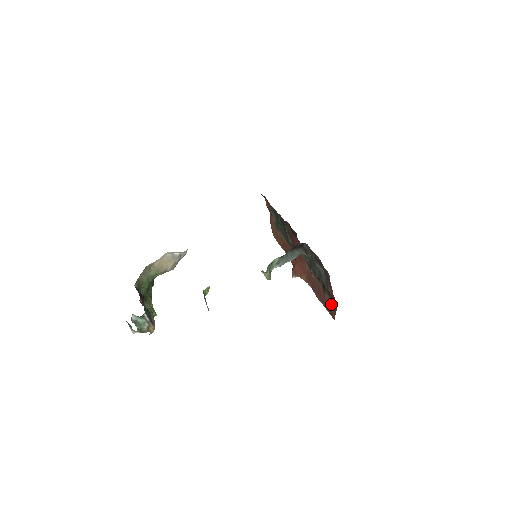
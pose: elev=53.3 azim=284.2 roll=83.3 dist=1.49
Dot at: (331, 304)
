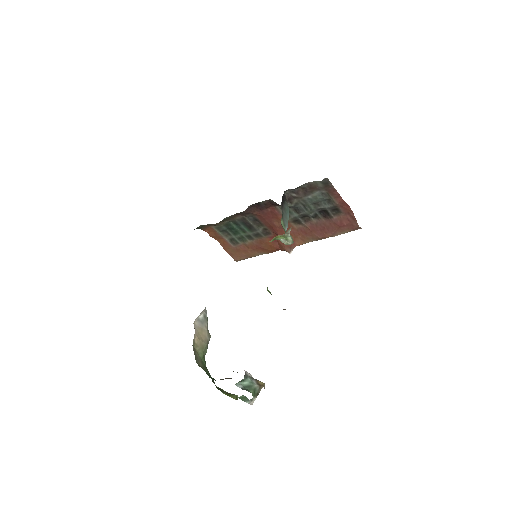
Dot at: (344, 219)
